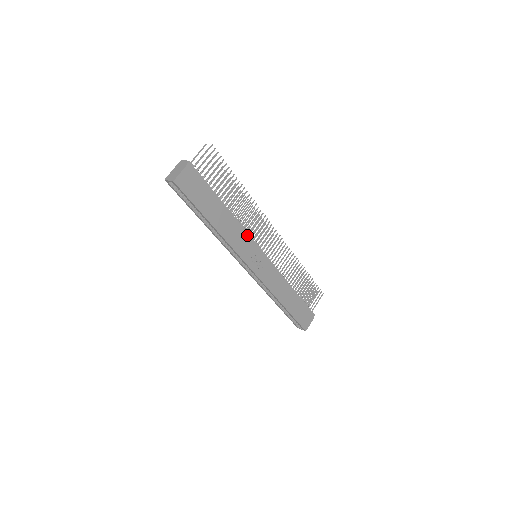
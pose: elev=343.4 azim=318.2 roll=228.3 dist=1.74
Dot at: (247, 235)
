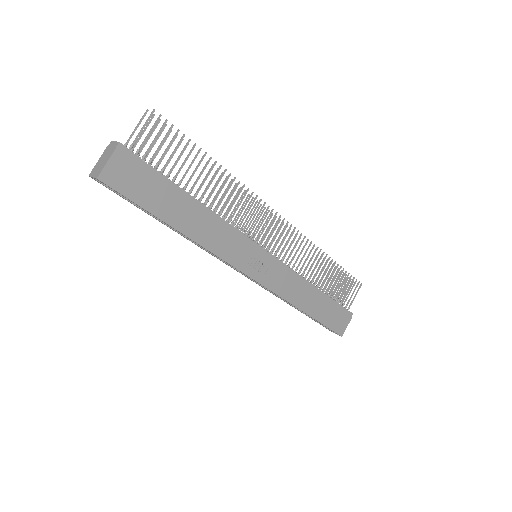
Dot at: (236, 232)
